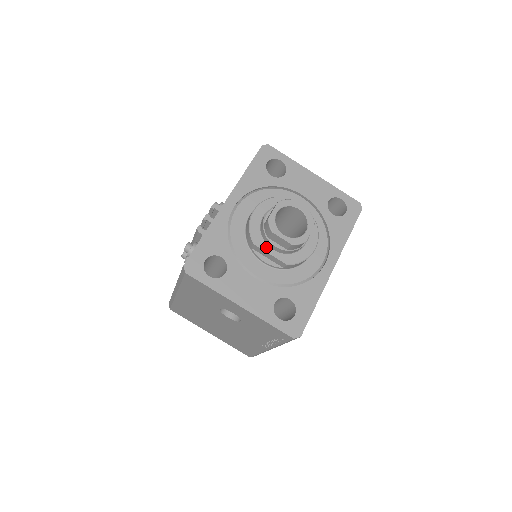
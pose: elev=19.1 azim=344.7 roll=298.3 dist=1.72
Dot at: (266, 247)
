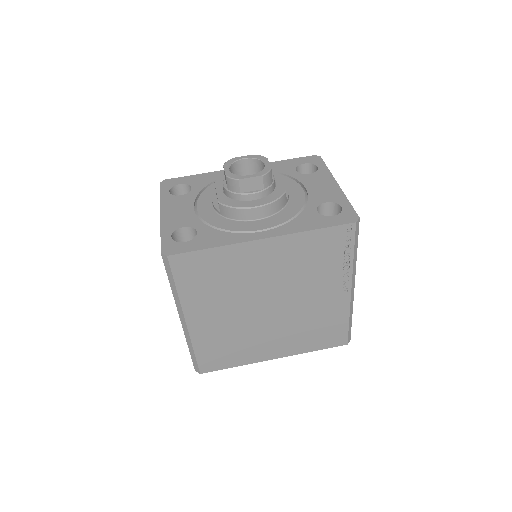
Dot at: (220, 187)
